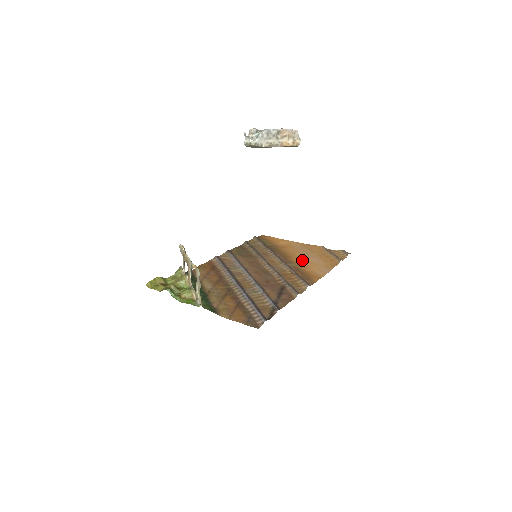
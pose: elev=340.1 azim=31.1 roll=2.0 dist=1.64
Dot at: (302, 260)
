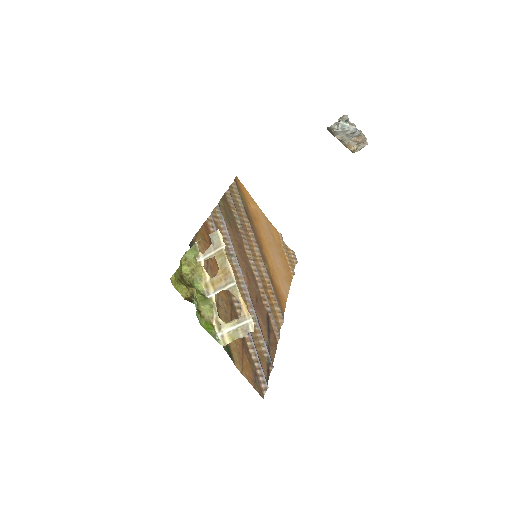
Dot at: (271, 258)
